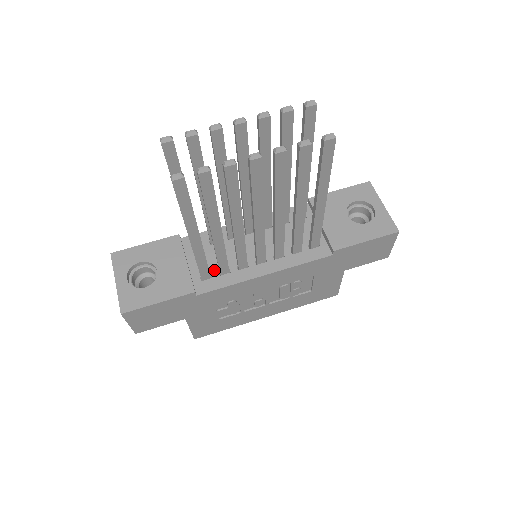
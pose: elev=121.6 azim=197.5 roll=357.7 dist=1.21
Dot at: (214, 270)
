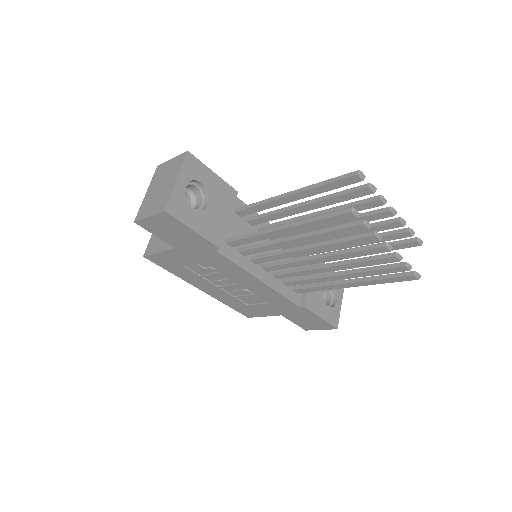
Dot at: occluded
